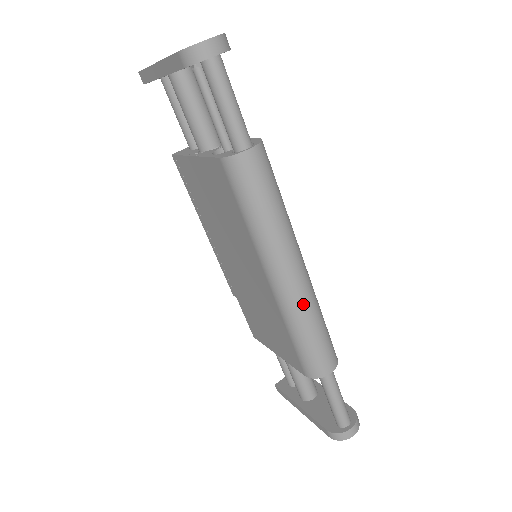
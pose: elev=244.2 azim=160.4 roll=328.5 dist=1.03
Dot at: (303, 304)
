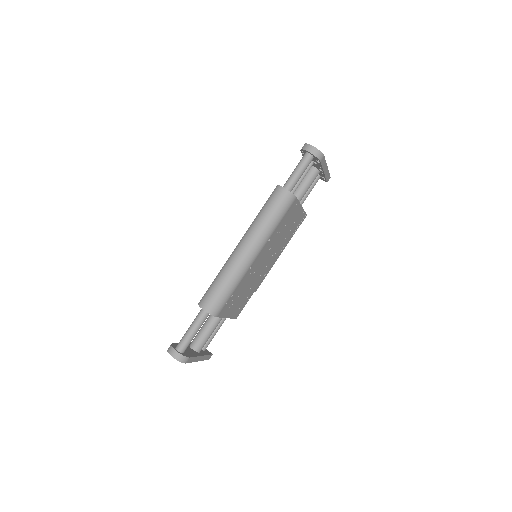
Dot at: (232, 264)
